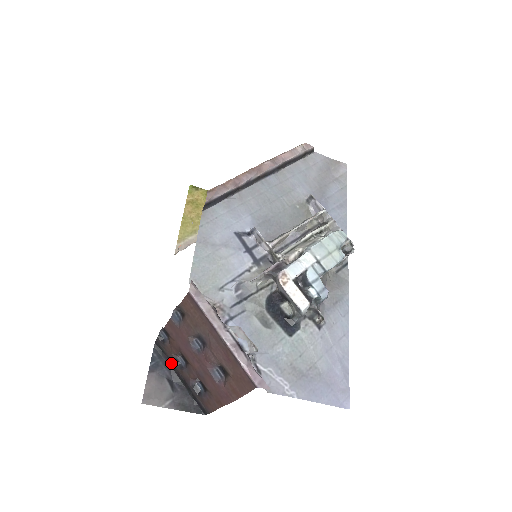
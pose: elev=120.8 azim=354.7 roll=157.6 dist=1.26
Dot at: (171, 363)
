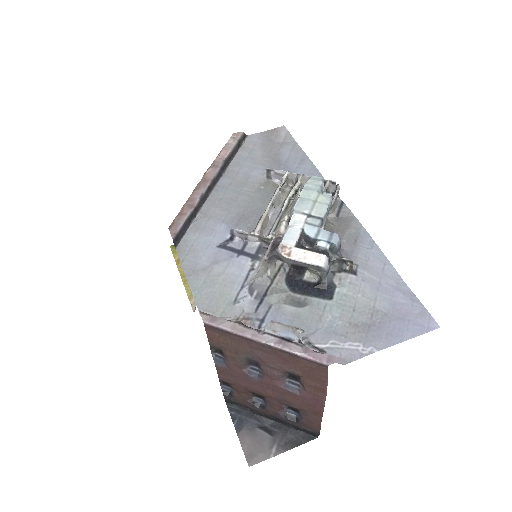
Dot at: (252, 410)
